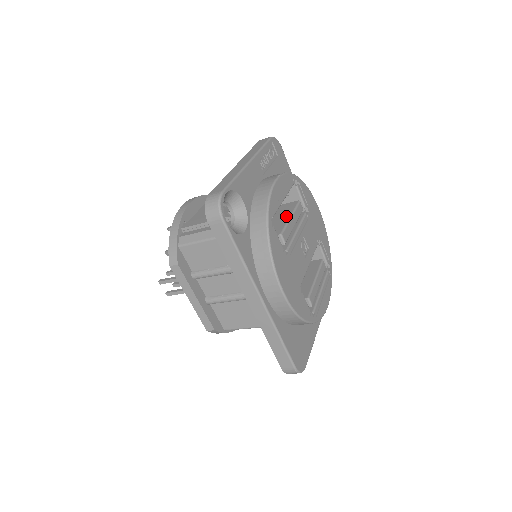
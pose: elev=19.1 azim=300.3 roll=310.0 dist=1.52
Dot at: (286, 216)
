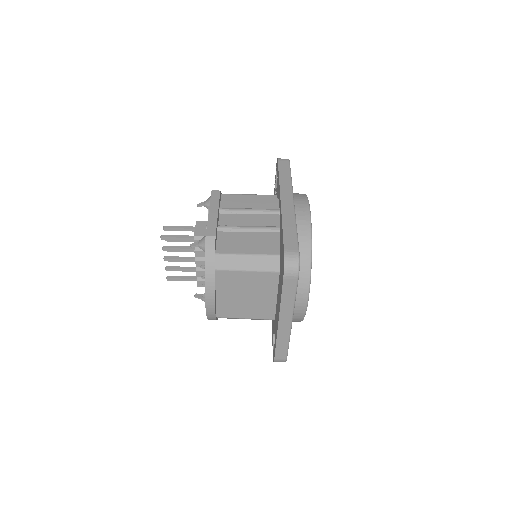
Dot at: occluded
